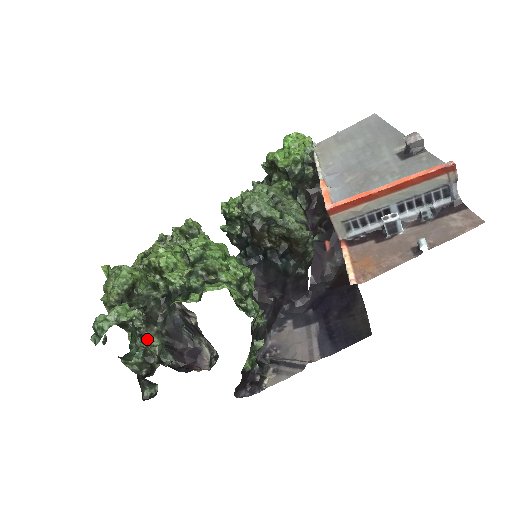
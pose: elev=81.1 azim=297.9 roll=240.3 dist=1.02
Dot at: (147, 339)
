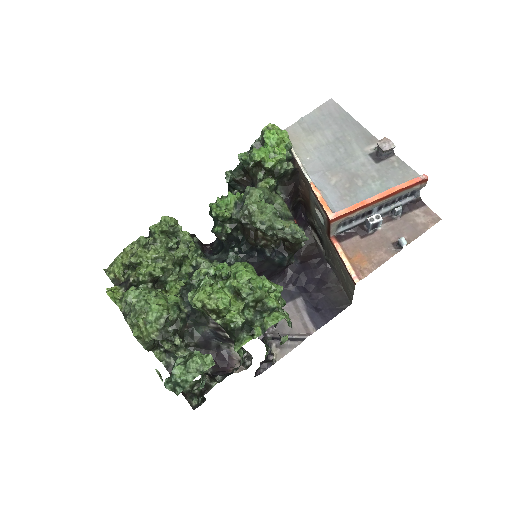
Dot at: occluded
